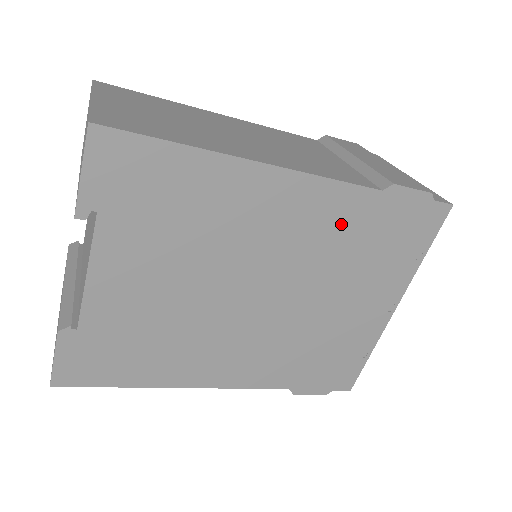
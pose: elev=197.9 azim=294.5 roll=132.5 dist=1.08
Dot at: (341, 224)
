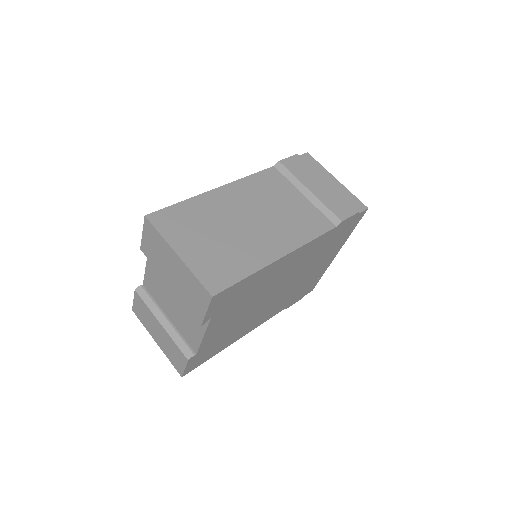
Dot at: (316, 248)
